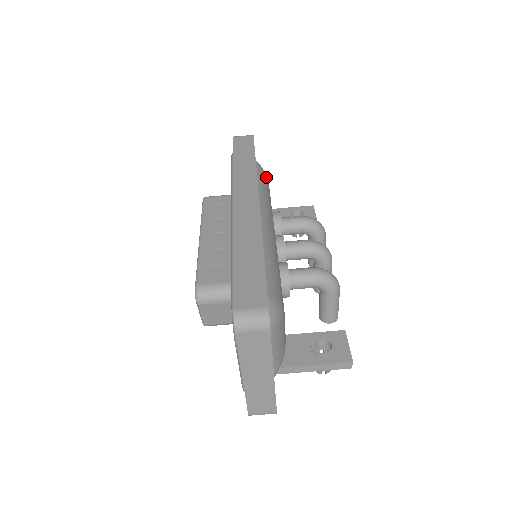
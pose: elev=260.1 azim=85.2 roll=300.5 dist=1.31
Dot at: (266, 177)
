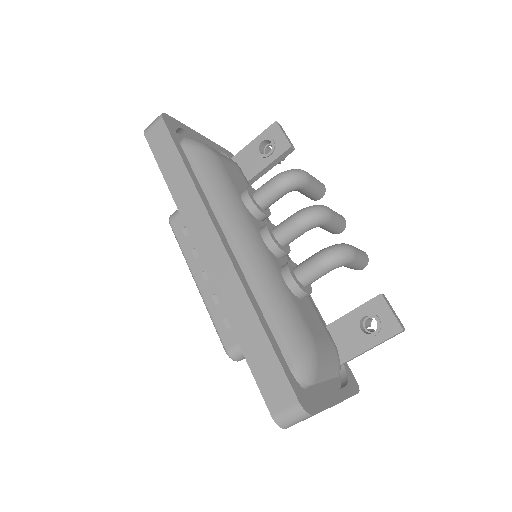
Dot at: (208, 153)
